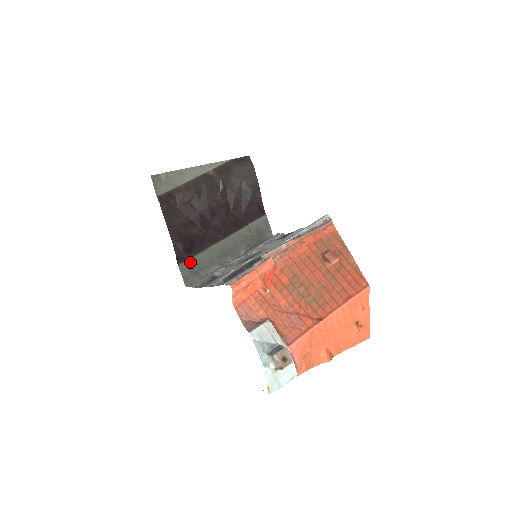
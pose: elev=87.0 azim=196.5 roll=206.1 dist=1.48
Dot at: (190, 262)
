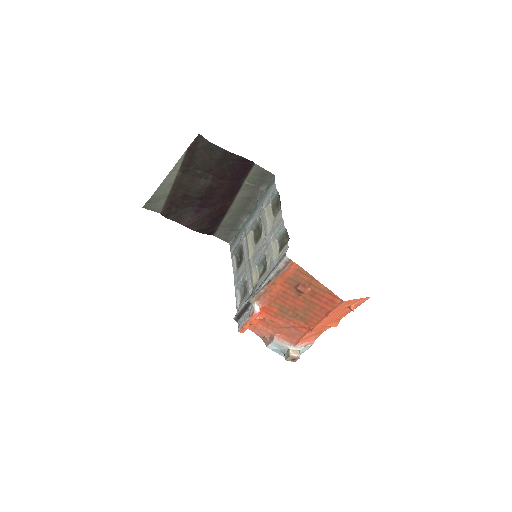
Dot at: (220, 230)
